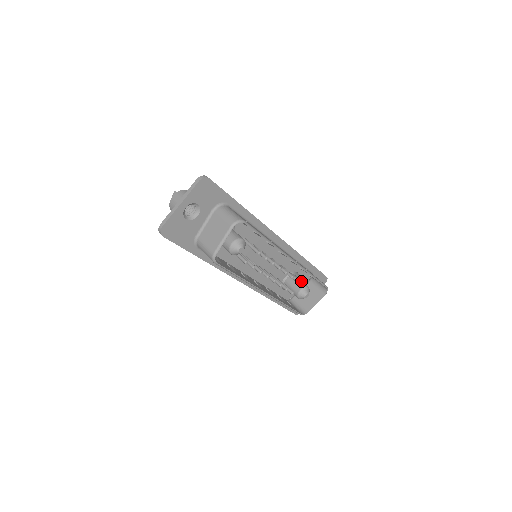
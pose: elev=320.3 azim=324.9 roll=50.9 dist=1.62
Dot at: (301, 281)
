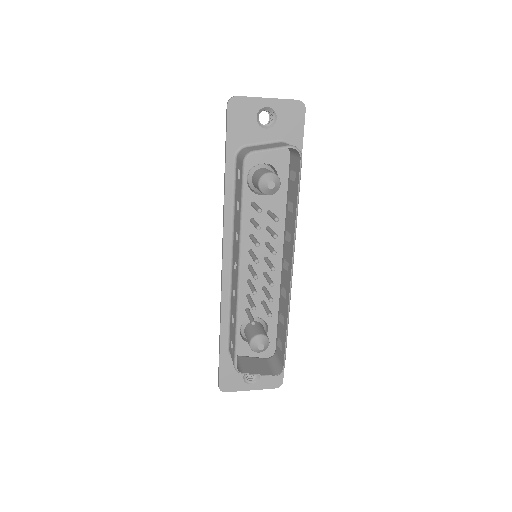
Dot at: occluded
